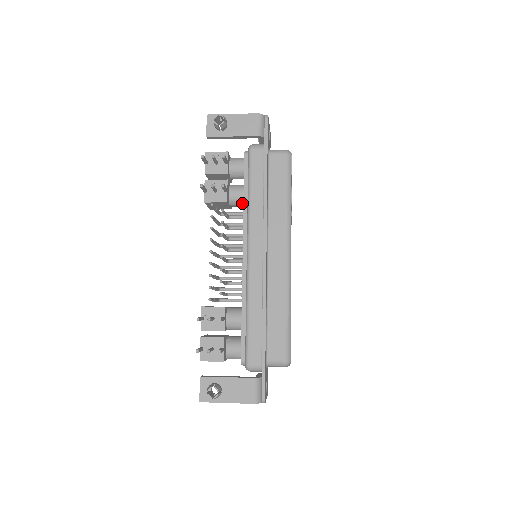
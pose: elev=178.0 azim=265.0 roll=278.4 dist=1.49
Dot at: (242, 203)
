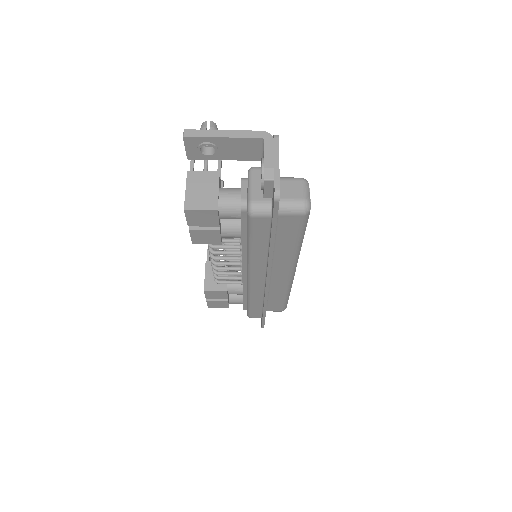
Dot at: occluded
